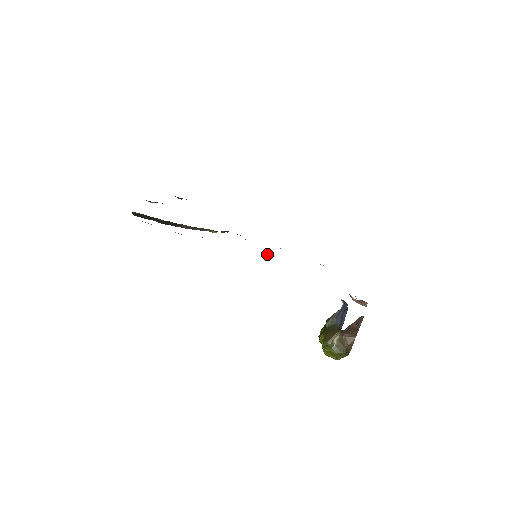
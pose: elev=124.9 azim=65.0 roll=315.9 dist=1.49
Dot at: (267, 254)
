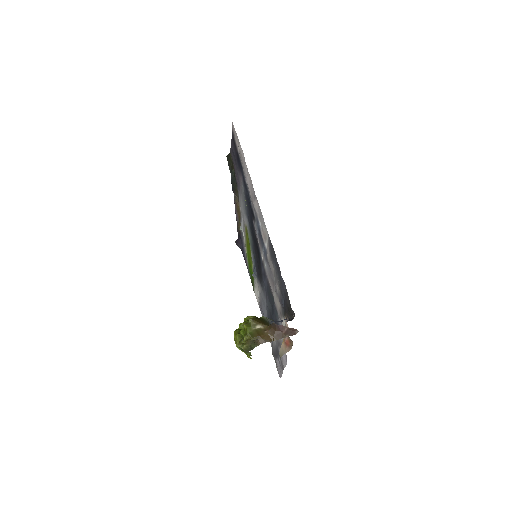
Dot at: (254, 272)
